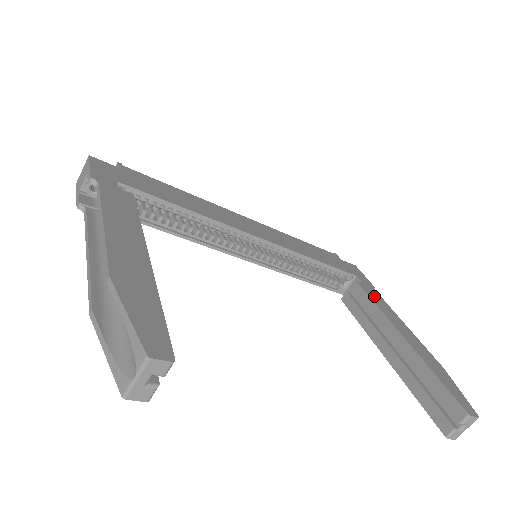
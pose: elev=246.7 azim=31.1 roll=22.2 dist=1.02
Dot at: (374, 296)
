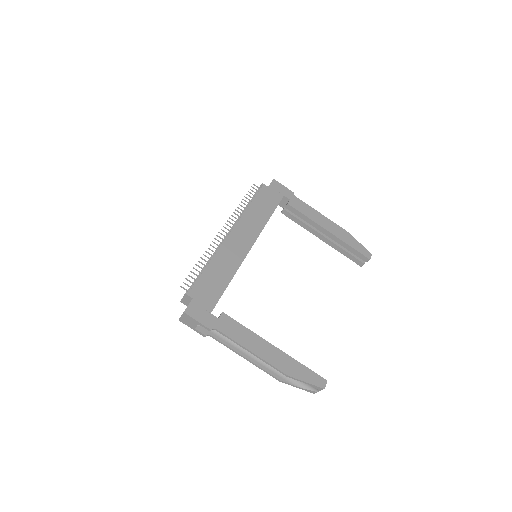
Dot at: (301, 207)
